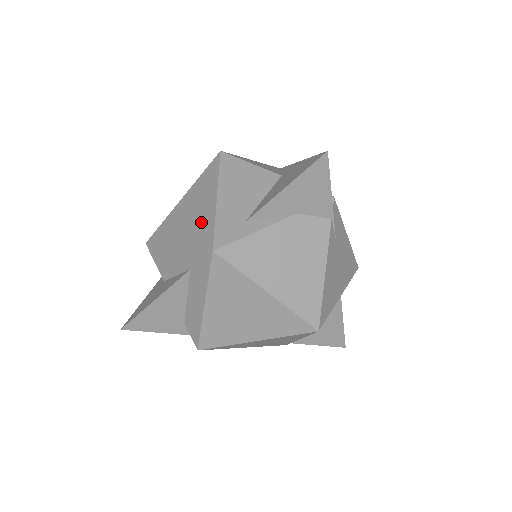
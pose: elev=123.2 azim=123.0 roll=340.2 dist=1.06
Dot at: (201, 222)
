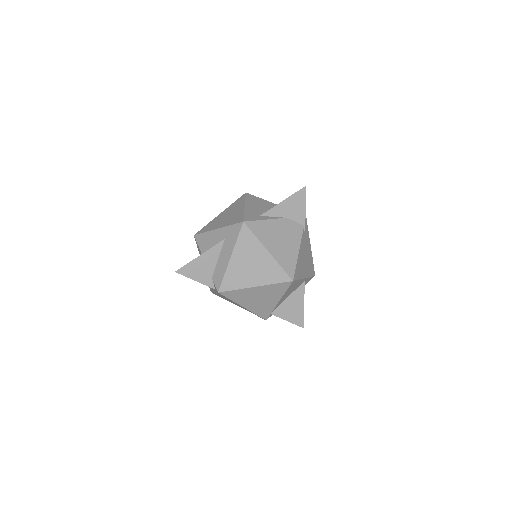
Dot at: (235, 216)
